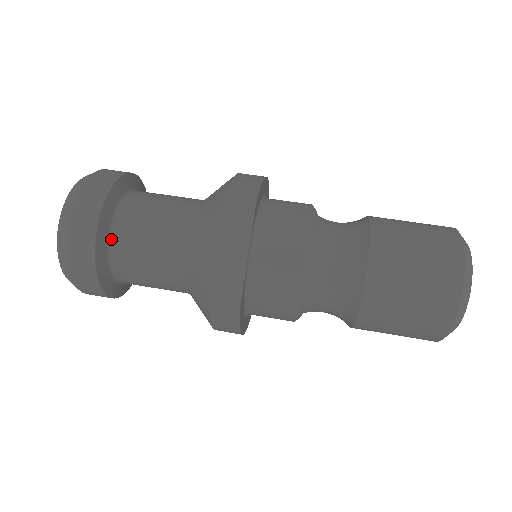
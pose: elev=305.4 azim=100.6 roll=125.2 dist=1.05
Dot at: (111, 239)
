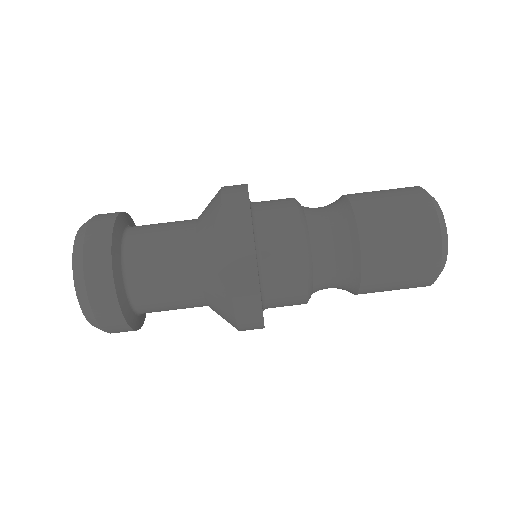
Dot at: (124, 270)
